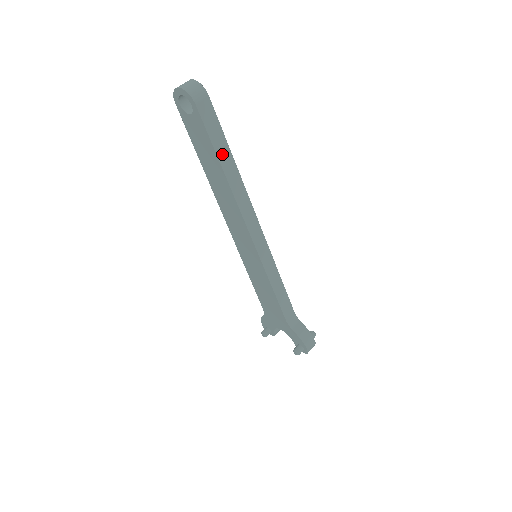
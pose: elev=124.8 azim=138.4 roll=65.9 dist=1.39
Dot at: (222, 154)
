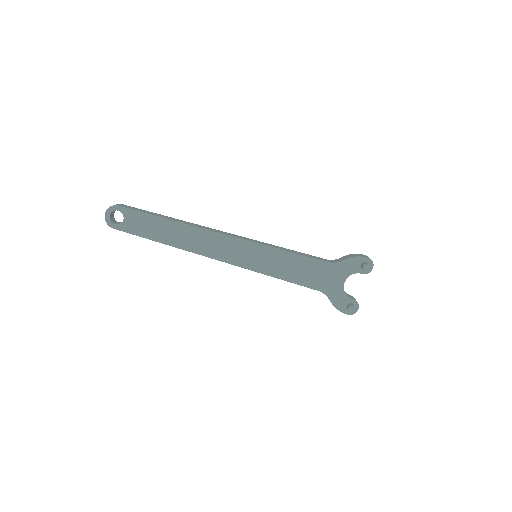
Dot at: (159, 216)
